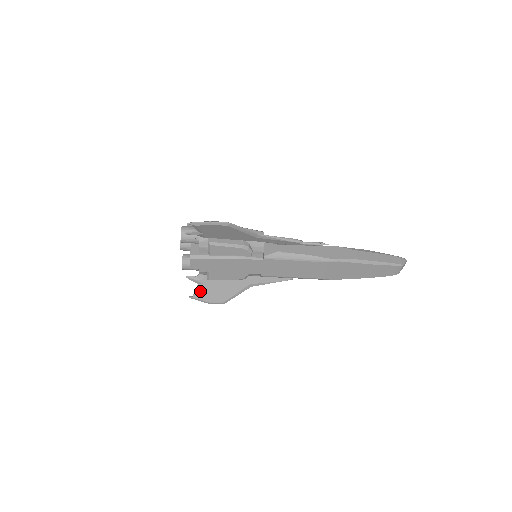
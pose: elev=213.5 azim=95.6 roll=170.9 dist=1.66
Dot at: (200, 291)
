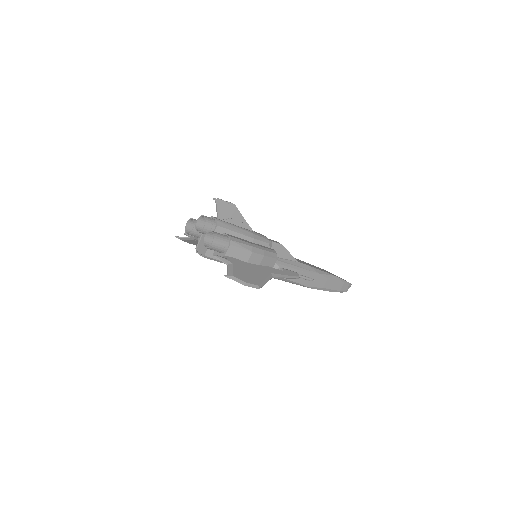
Dot at: (189, 240)
